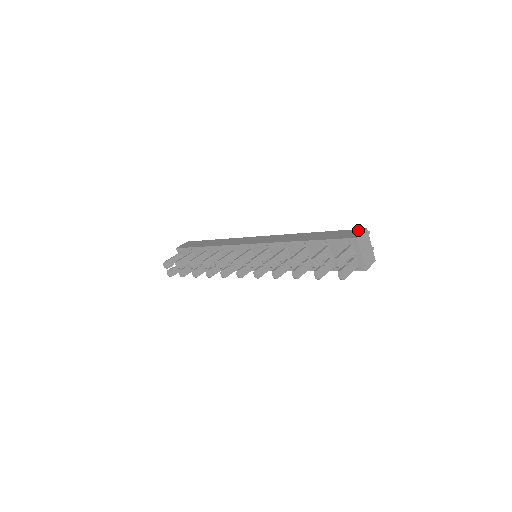
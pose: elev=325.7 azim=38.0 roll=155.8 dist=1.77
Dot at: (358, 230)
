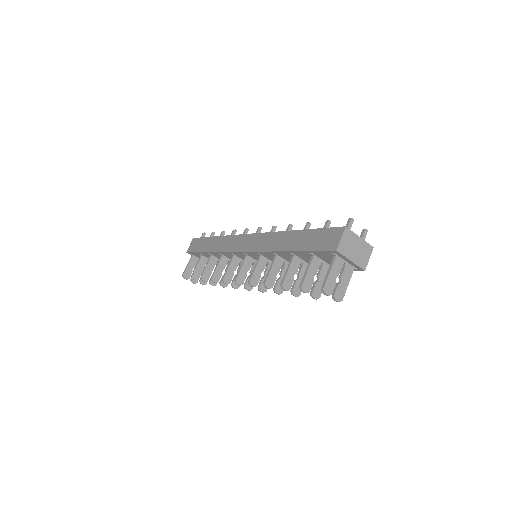
Dot at: (337, 231)
